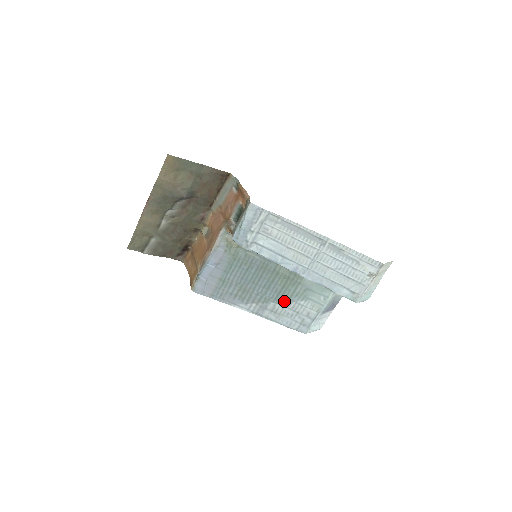
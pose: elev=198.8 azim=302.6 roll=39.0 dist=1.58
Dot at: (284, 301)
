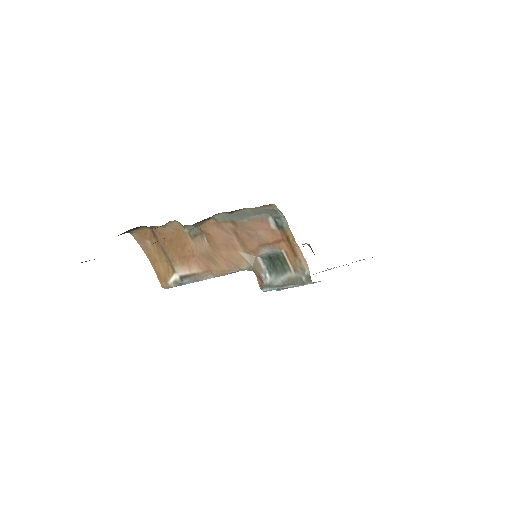
Dot at: occluded
